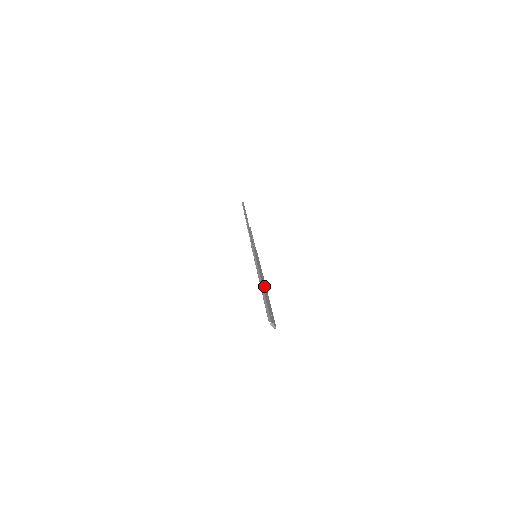
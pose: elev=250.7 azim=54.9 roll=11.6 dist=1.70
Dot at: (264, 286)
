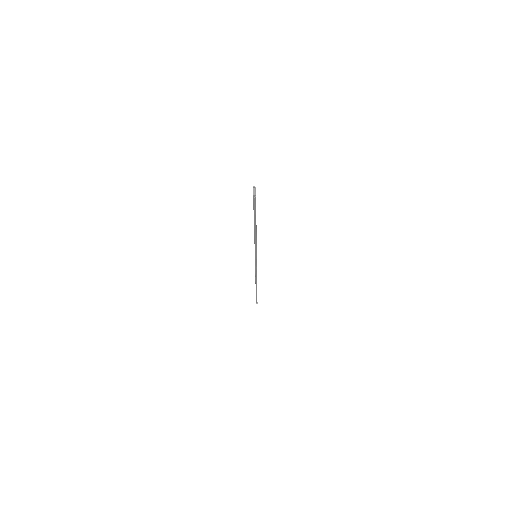
Dot at: occluded
